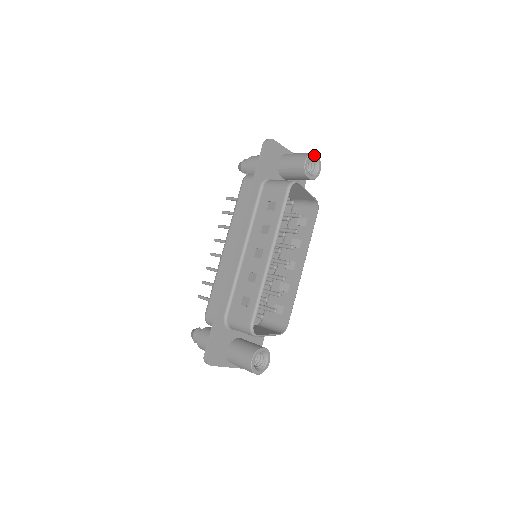
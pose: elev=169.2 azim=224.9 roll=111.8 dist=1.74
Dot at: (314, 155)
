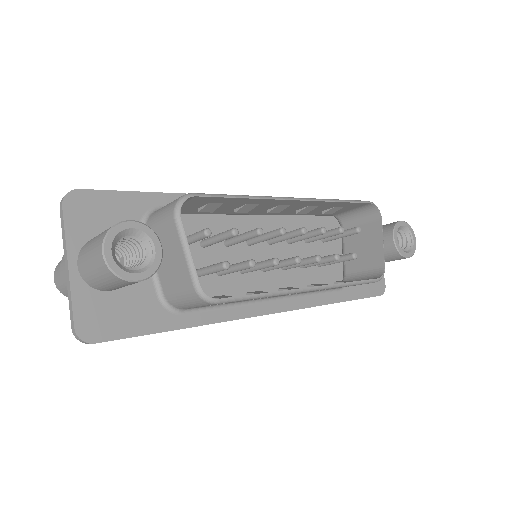
Dot at: (413, 235)
